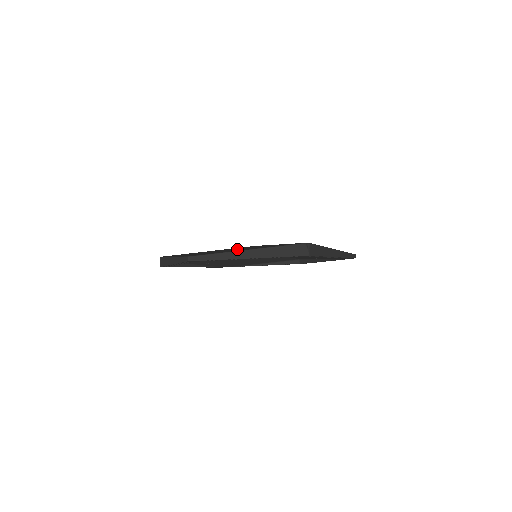
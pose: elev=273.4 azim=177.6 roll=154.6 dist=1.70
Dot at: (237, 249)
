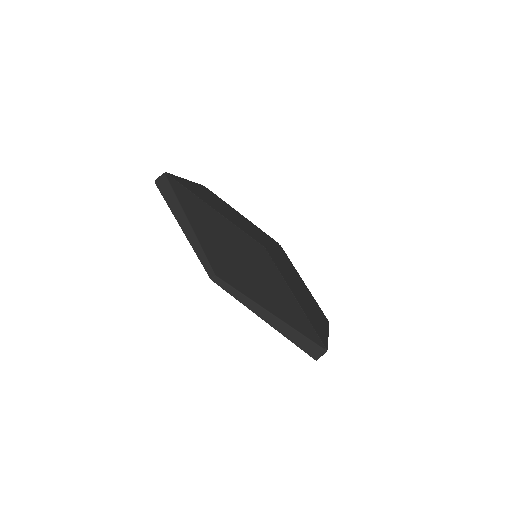
Dot at: (258, 275)
